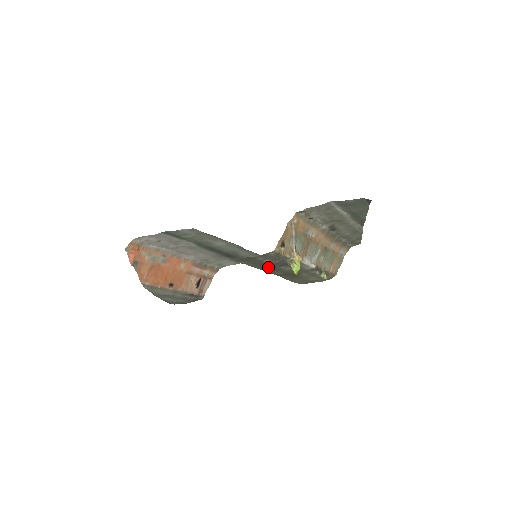
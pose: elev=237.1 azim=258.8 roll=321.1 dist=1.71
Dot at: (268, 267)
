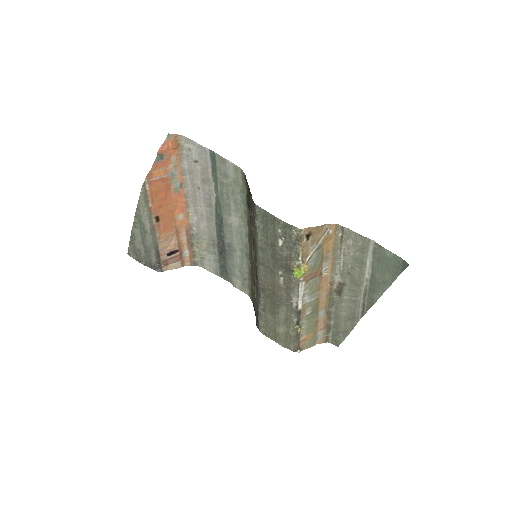
Dot at: (269, 259)
